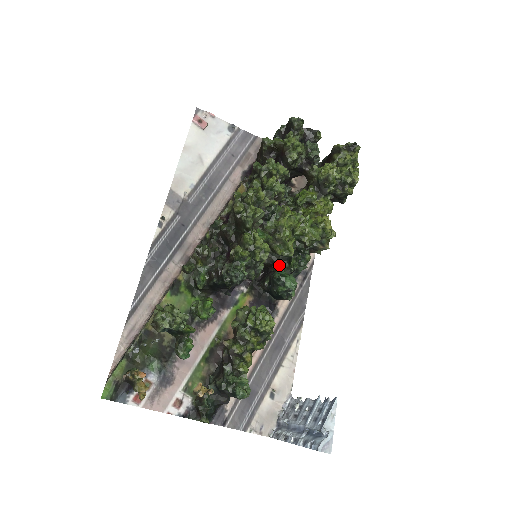
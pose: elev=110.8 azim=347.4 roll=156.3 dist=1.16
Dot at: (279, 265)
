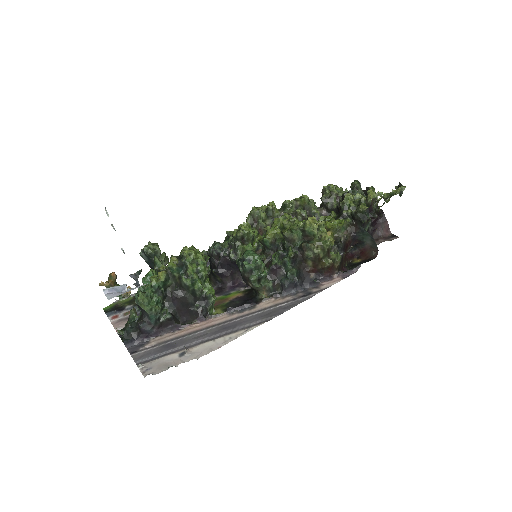
Dot at: (261, 255)
